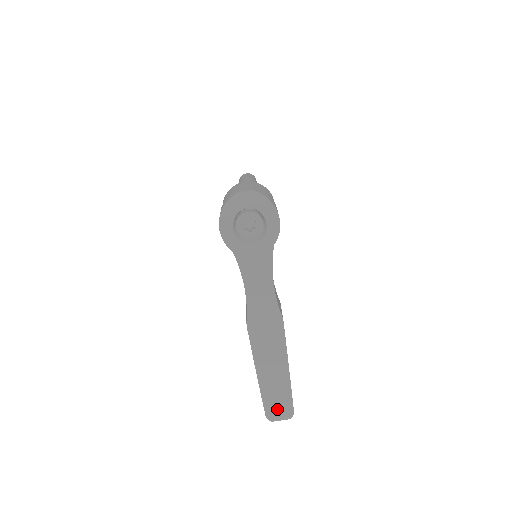
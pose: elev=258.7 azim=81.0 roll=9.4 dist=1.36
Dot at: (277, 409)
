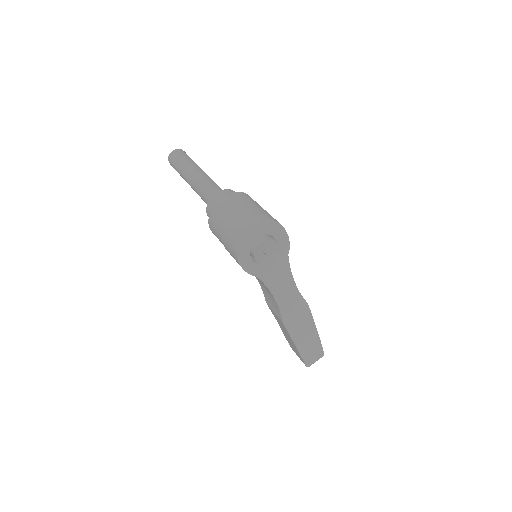
Dot at: (313, 358)
